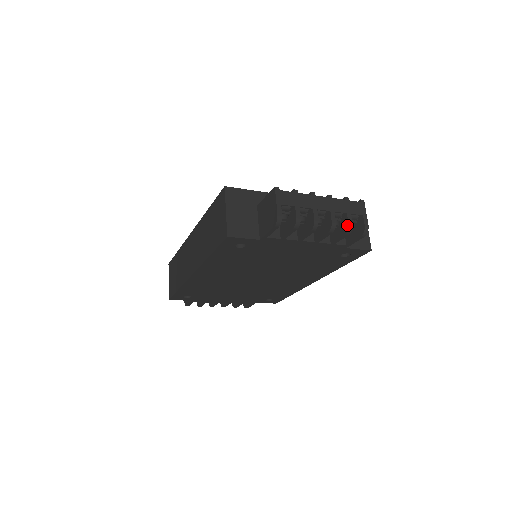
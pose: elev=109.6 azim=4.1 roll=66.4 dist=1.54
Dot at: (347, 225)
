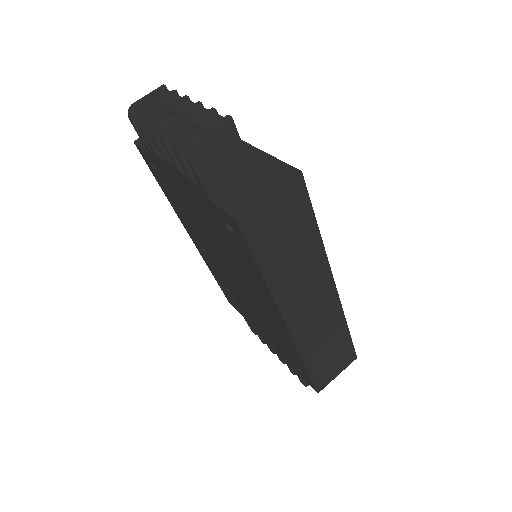
Dot at: (177, 134)
